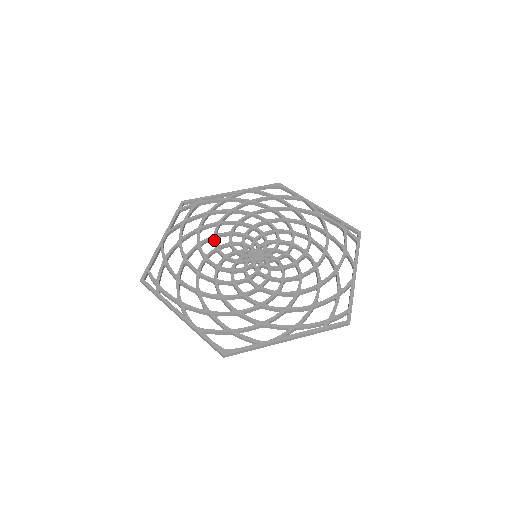
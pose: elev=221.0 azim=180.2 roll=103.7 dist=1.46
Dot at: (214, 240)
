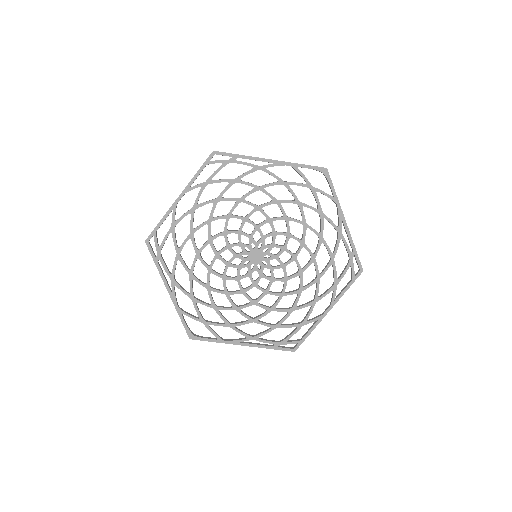
Dot at: (226, 222)
